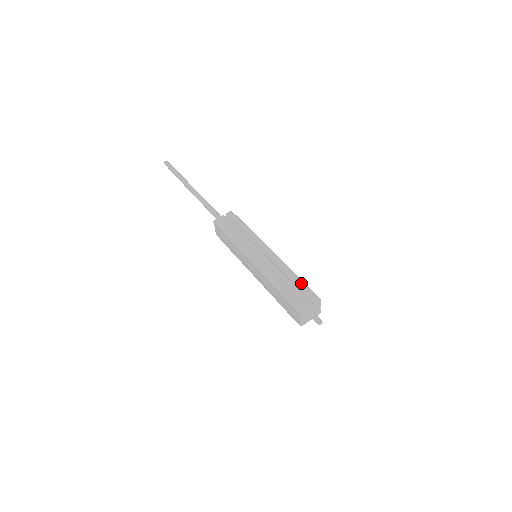
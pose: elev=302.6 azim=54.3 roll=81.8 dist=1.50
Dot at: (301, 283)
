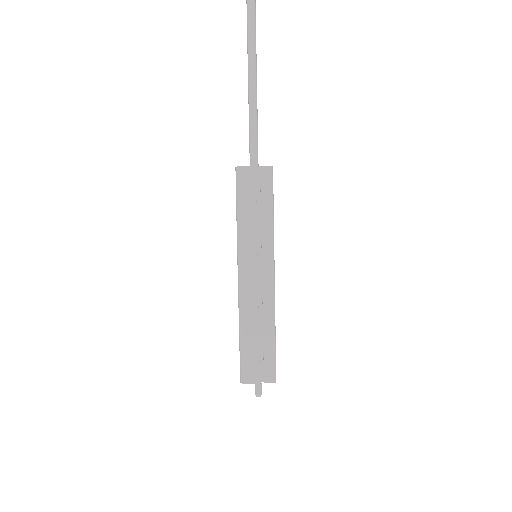
Dot at: (271, 348)
